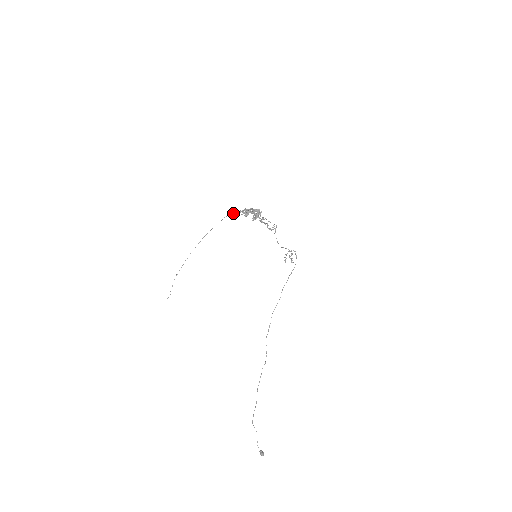
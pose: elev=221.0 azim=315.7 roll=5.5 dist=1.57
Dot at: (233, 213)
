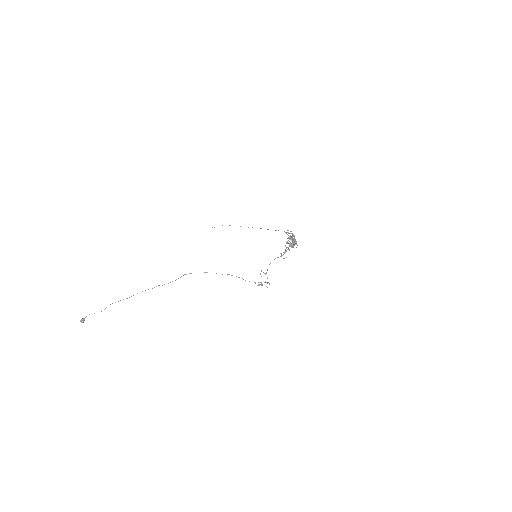
Dot at: occluded
